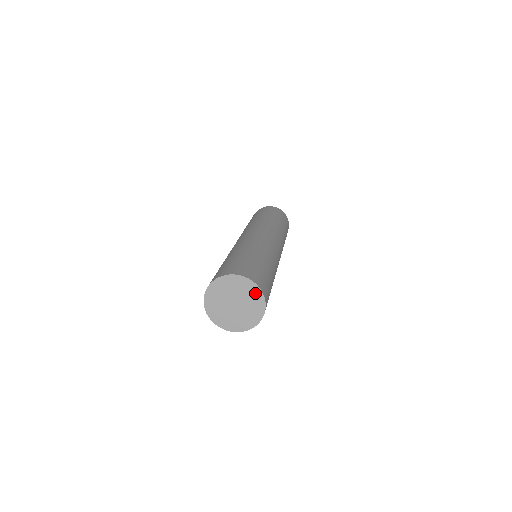
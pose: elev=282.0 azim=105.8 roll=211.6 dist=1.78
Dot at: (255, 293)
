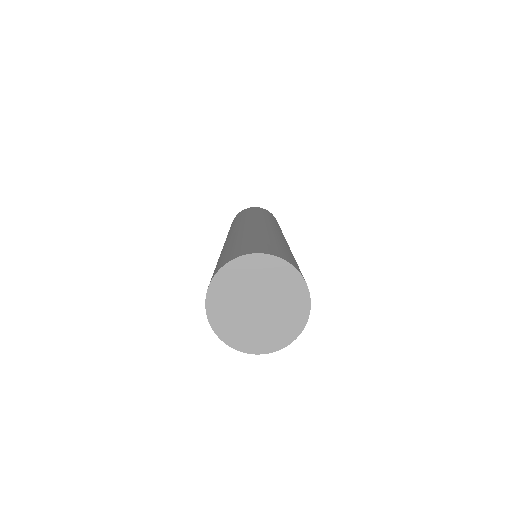
Dot at: (294, 324)
